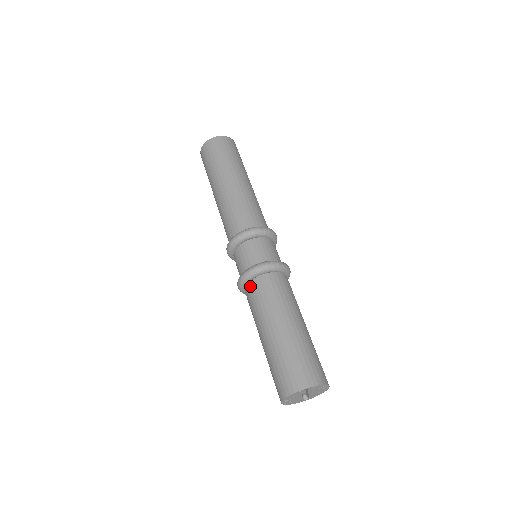
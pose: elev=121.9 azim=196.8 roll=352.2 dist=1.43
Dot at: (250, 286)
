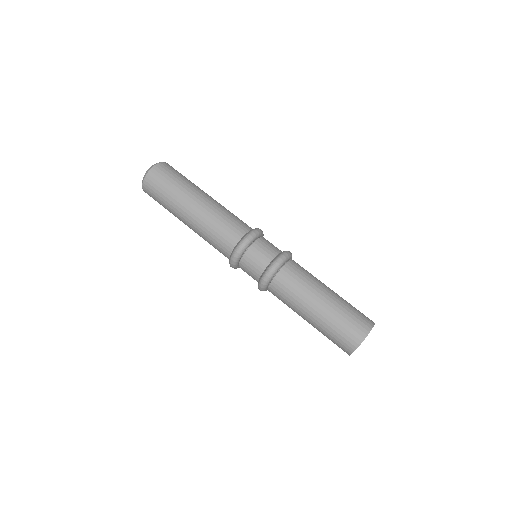
Dot at: (273, 286)
